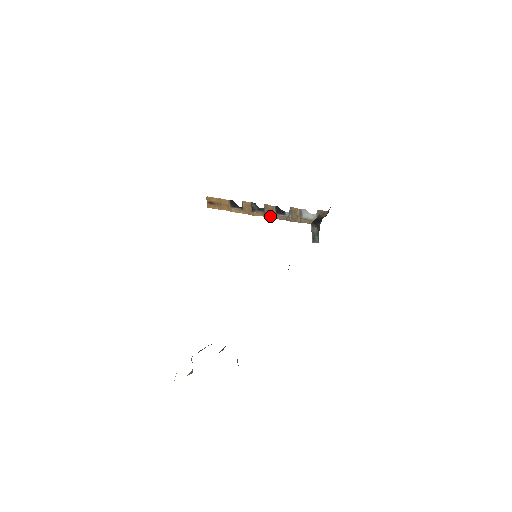
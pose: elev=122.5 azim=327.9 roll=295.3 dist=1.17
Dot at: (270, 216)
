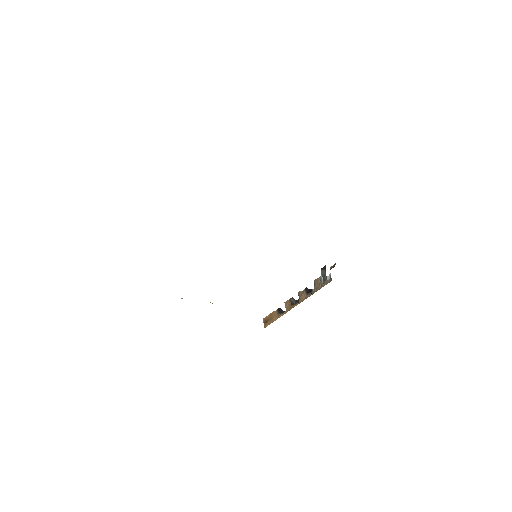
Dot at: (303, 300)
